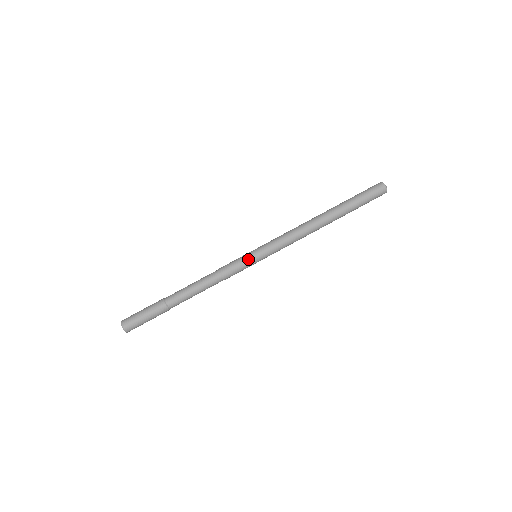
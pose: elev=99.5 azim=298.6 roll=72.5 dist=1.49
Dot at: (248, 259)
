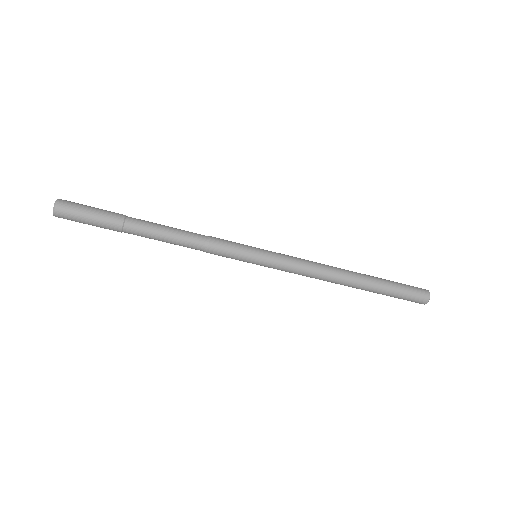
Dot at: (244, 261)
